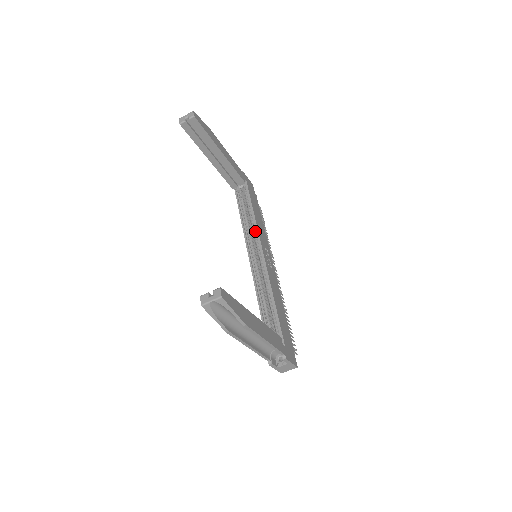
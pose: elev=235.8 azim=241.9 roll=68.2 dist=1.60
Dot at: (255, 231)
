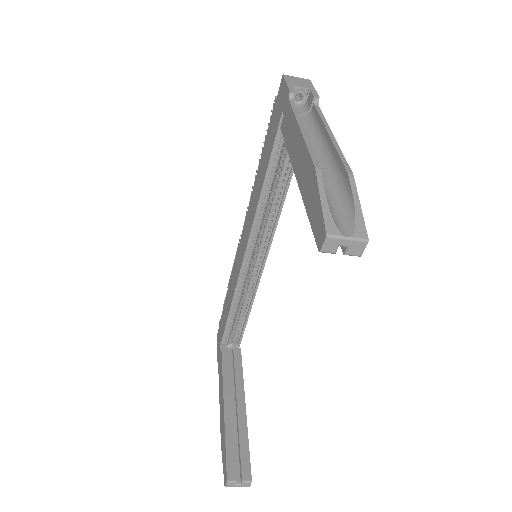
Dot at: (273, 218)
